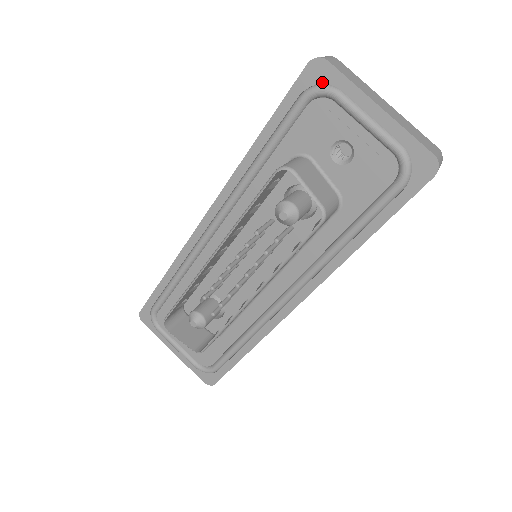
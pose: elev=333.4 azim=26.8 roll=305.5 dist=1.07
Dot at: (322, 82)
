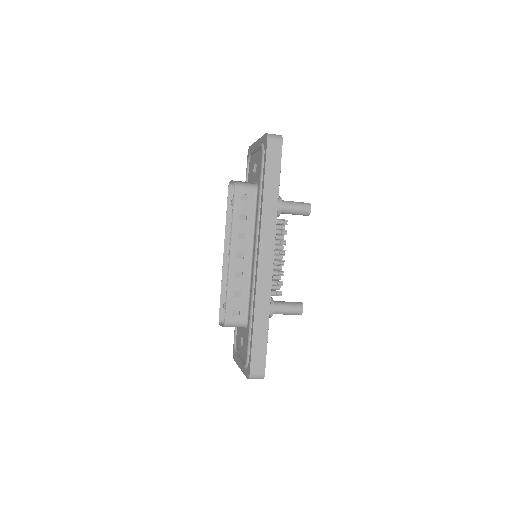
Dot at: occluded
